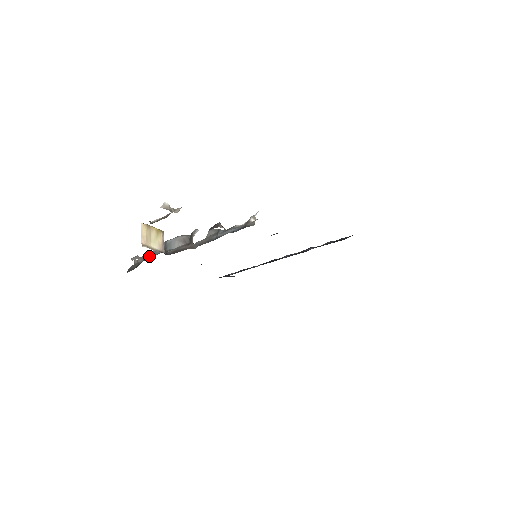
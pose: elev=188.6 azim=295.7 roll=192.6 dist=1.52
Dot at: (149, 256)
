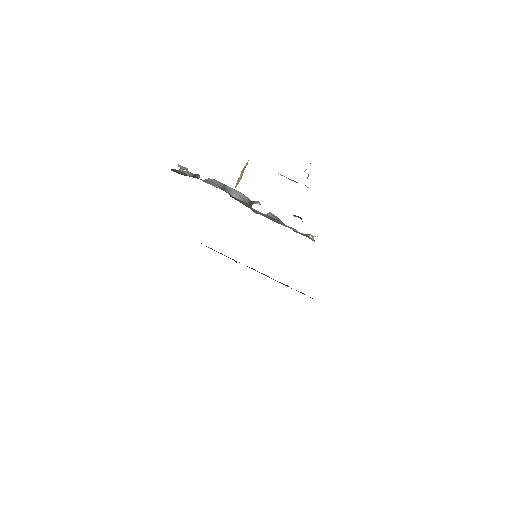
Dot at: occluded
